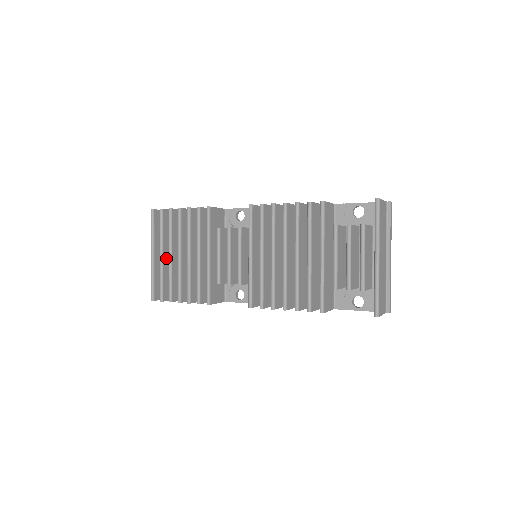
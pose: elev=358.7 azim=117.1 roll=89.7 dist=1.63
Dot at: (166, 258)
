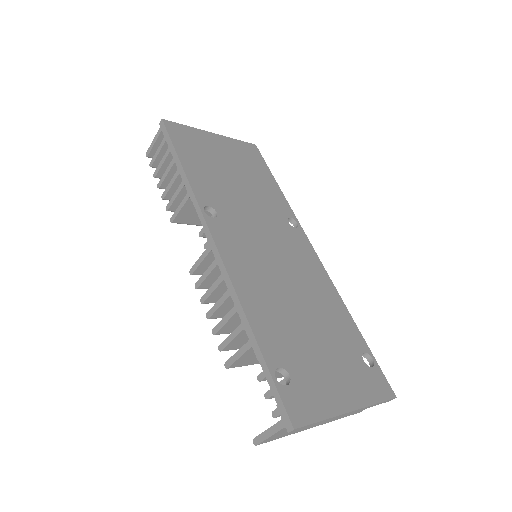
Dot at: occluded
